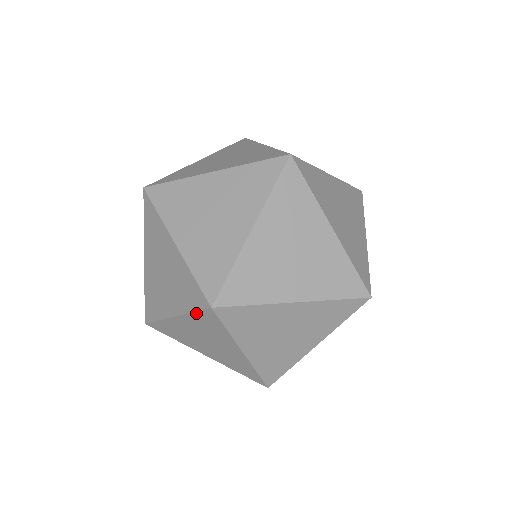
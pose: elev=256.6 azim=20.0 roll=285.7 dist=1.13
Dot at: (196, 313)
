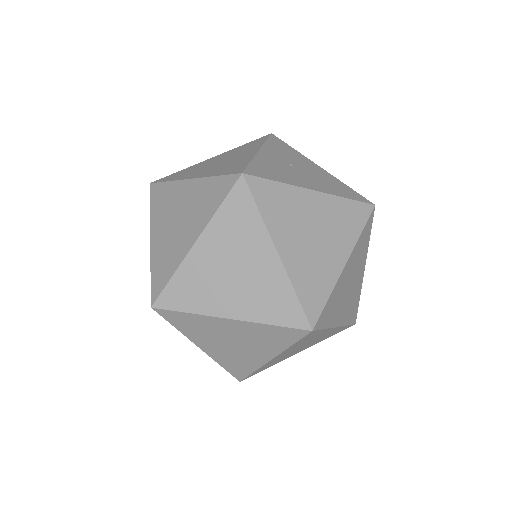
Dot at: occluded
